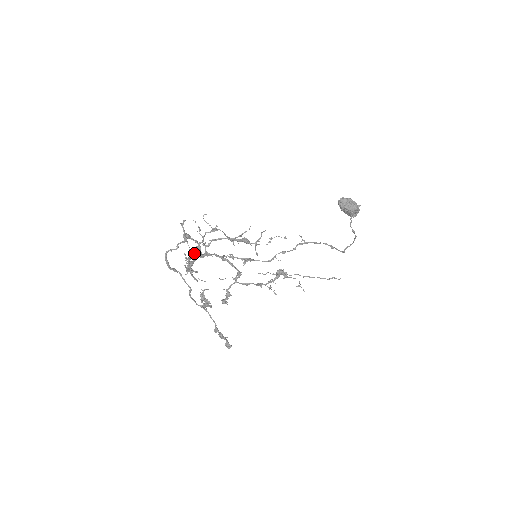
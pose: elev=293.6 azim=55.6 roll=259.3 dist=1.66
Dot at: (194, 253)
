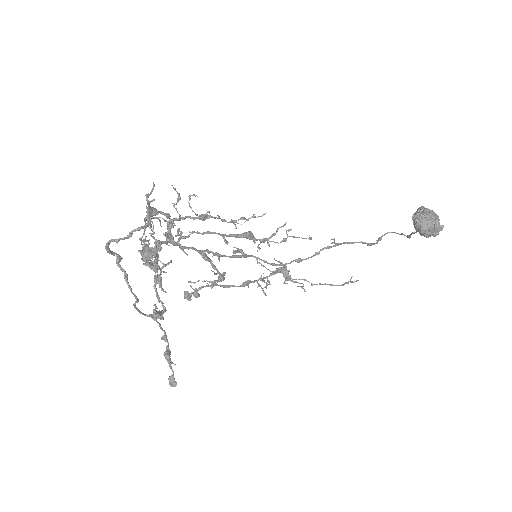
Dot at: (155, 265)
